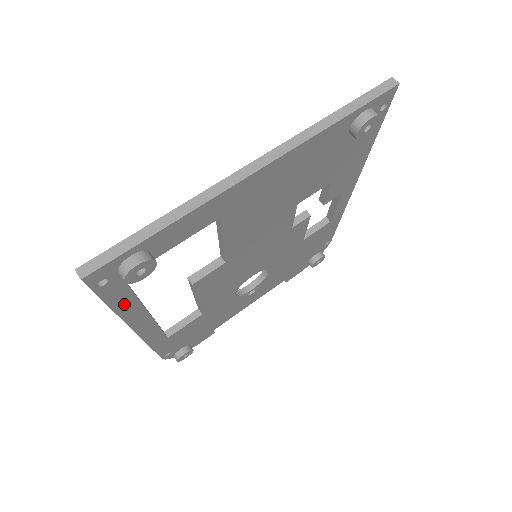
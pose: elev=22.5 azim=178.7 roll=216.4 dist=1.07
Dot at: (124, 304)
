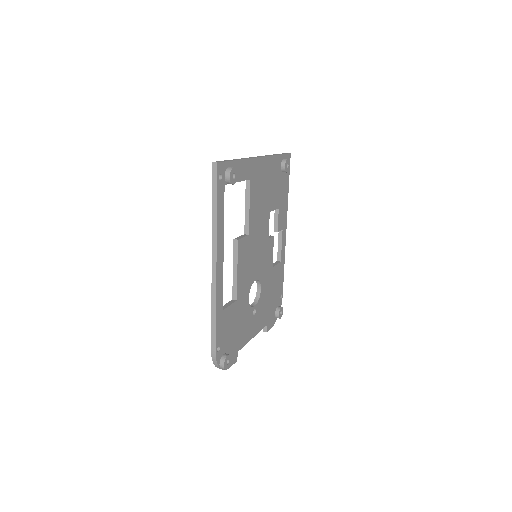
Dot at: (220, 215)
